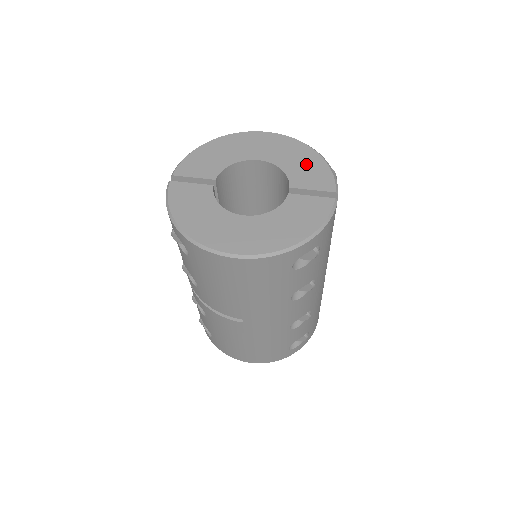
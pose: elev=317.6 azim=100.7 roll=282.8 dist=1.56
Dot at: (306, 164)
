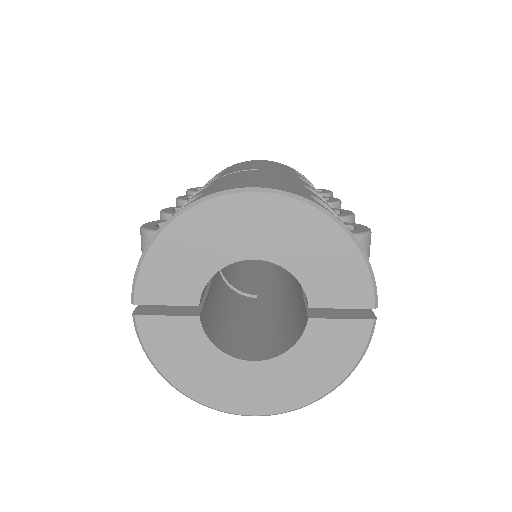
Dot at: (329, 260)
